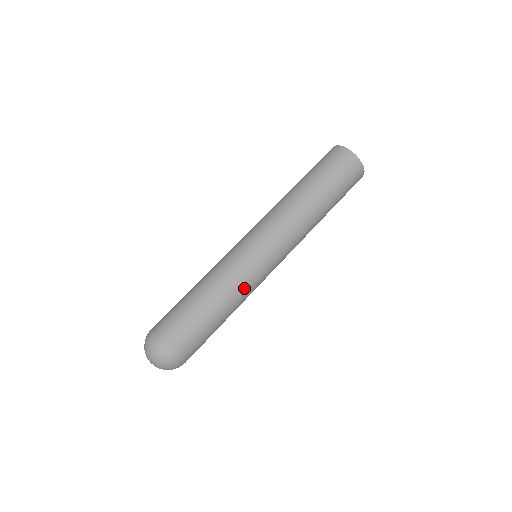
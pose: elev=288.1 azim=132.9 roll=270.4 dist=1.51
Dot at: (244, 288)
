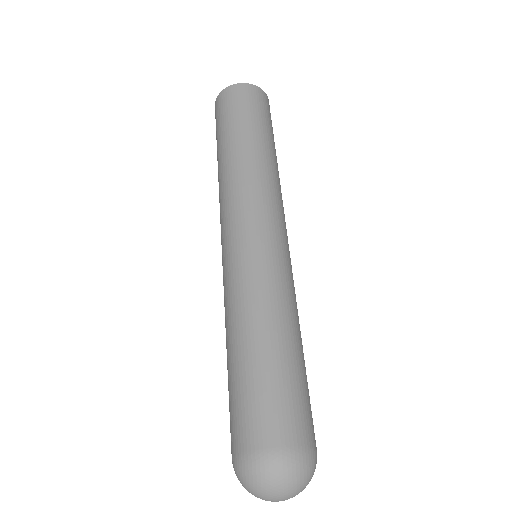
Dot at: (289, 292)
